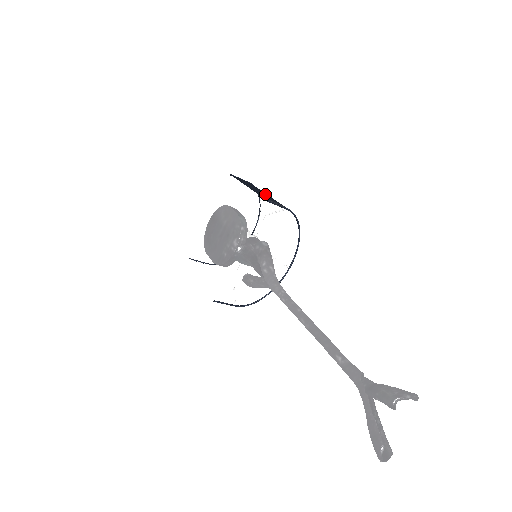
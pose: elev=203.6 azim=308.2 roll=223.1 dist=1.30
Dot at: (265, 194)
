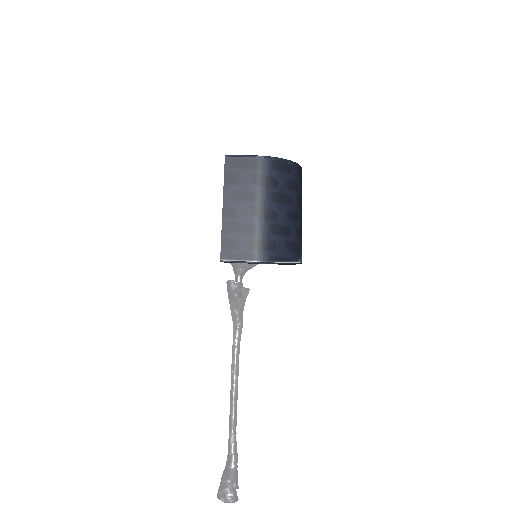
Dot at: (249, 214)
